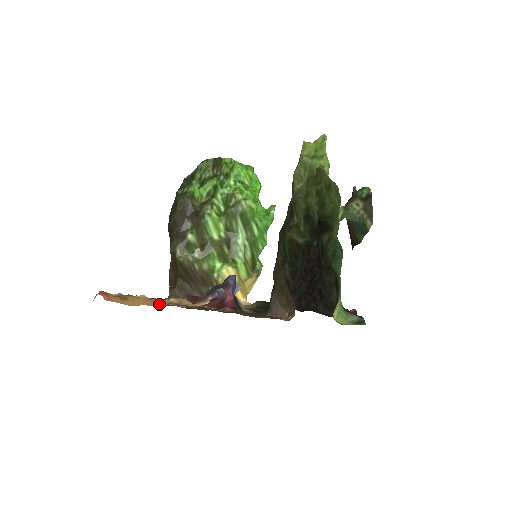
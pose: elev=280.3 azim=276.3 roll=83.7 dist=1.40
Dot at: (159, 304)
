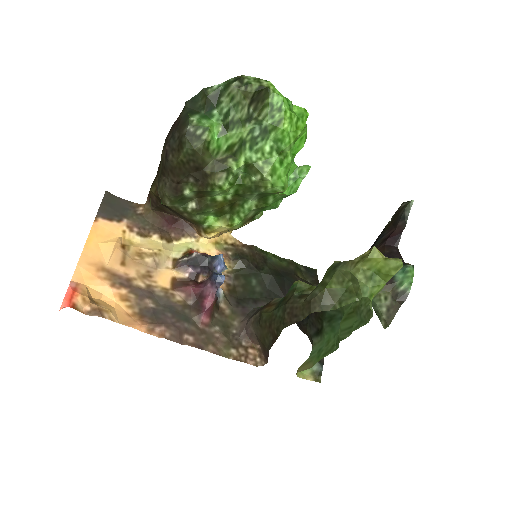
Dot at: (134, 321)
